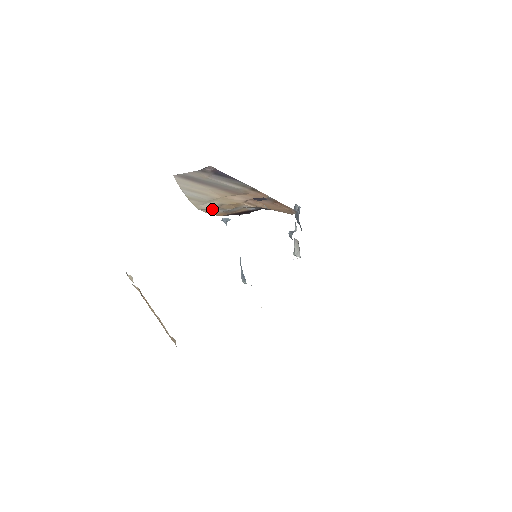
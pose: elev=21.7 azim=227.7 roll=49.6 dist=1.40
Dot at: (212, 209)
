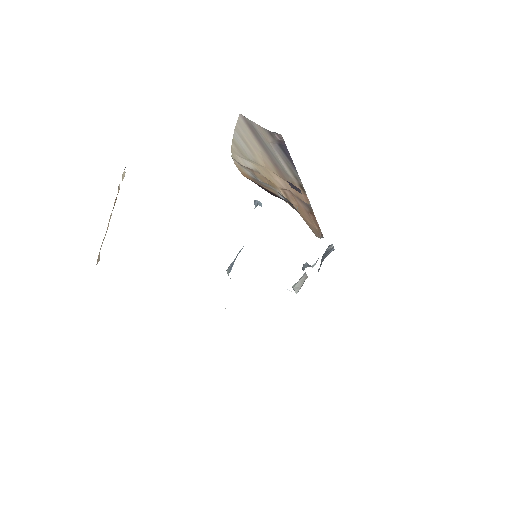
Dot at: (245, 167)
